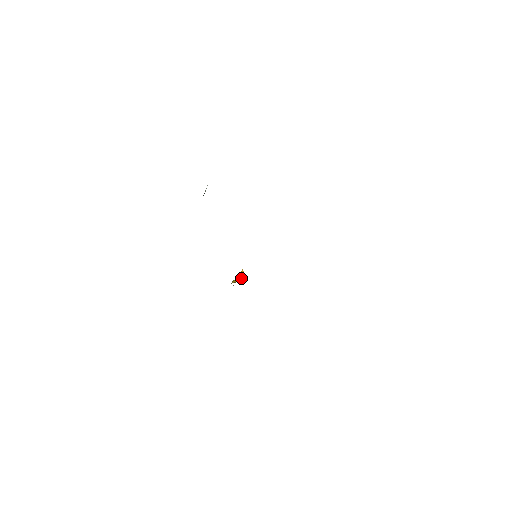
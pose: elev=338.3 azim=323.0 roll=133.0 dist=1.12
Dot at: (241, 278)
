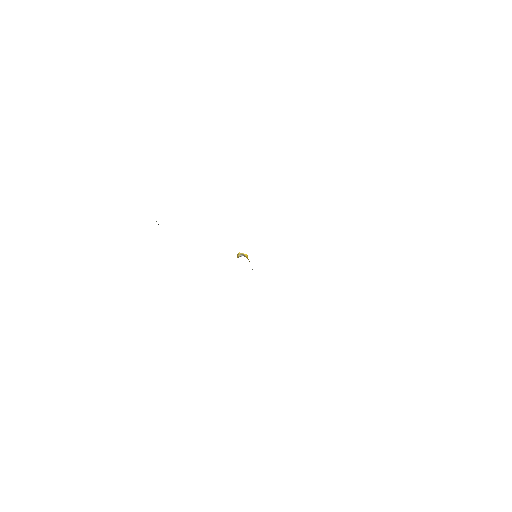
Dot at: occluded
